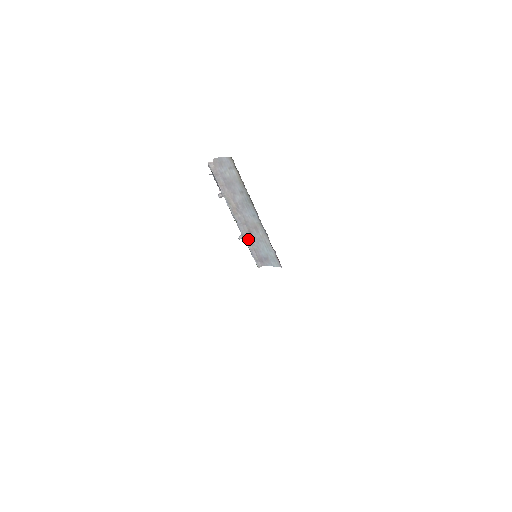
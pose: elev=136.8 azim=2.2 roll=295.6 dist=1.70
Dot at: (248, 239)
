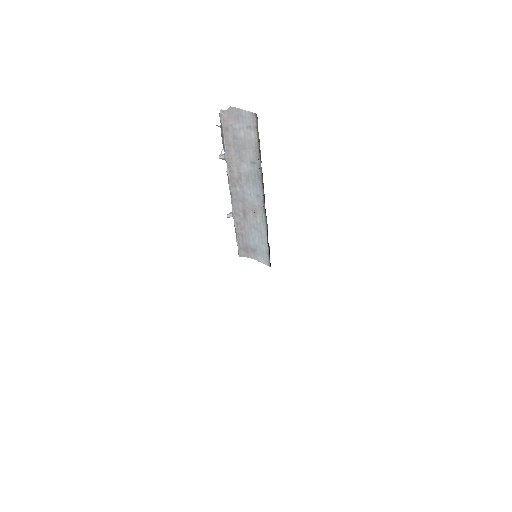
Dot at: (239, 220)
